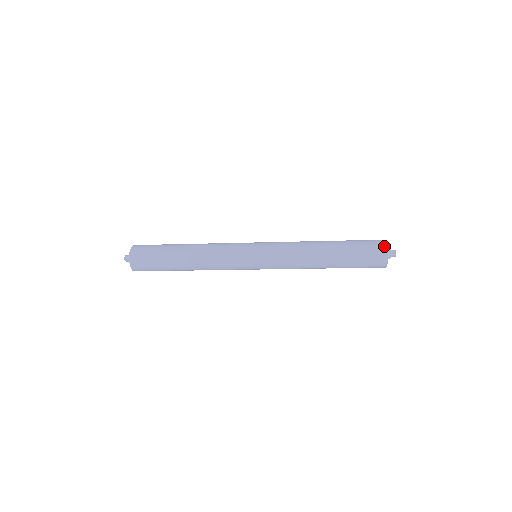
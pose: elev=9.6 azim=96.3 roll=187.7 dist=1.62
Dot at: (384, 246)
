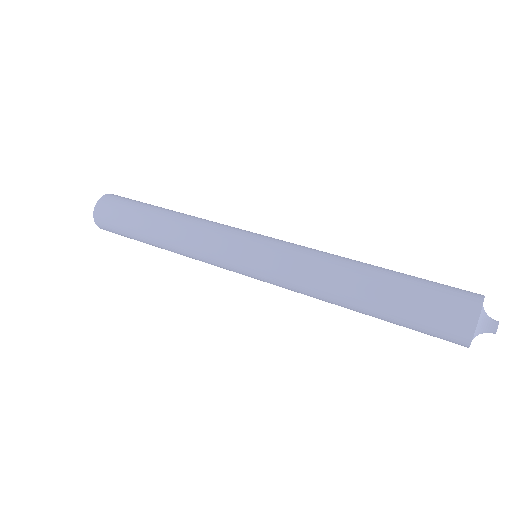
Dot at: (476, 300)
